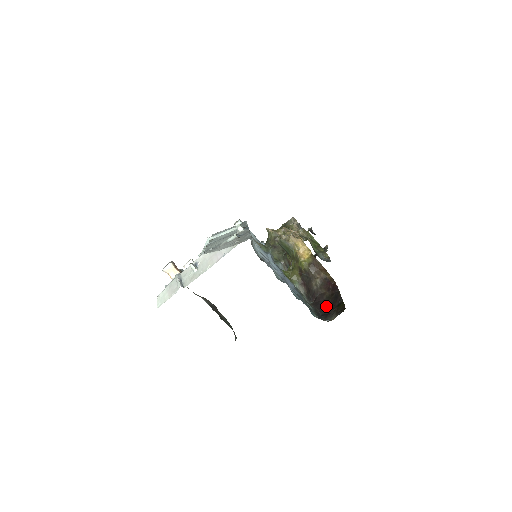
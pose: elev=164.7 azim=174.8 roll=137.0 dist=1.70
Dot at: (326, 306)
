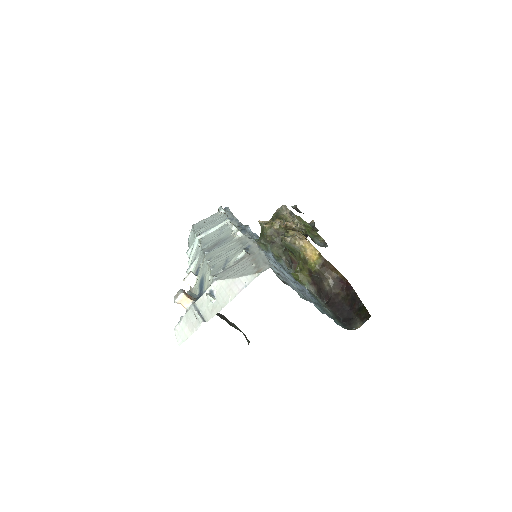
Dot at: (344, 308)
